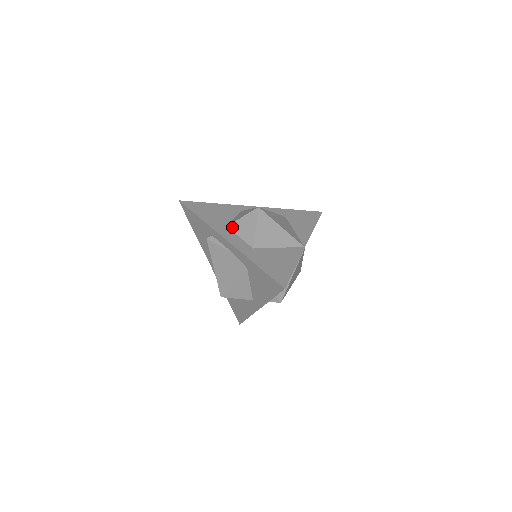
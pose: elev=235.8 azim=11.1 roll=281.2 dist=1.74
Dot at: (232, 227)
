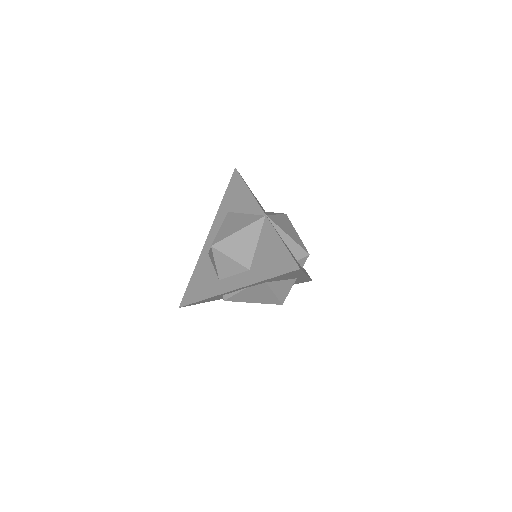
Dot at: (221, 276)
